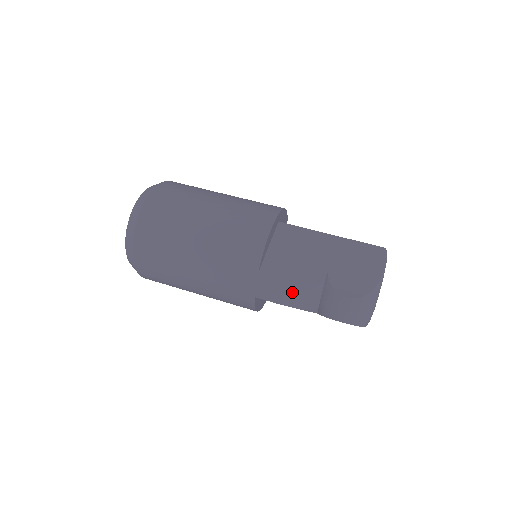
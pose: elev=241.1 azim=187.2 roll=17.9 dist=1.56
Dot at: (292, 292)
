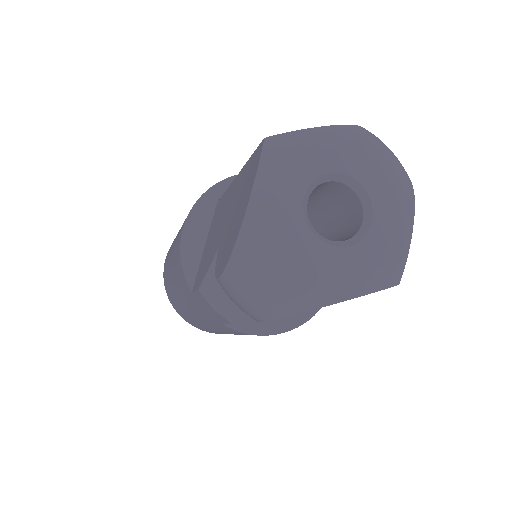
Dot at: (215, 301)
